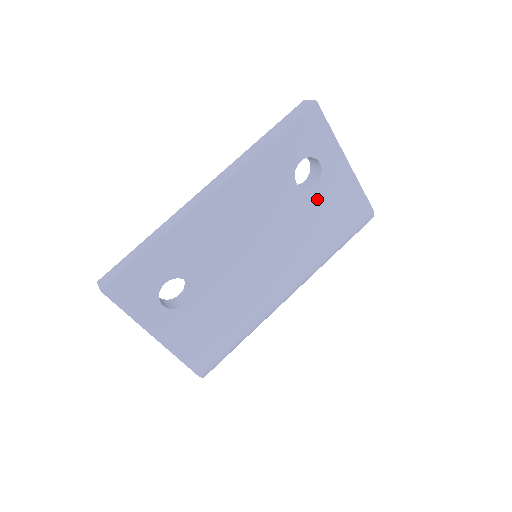
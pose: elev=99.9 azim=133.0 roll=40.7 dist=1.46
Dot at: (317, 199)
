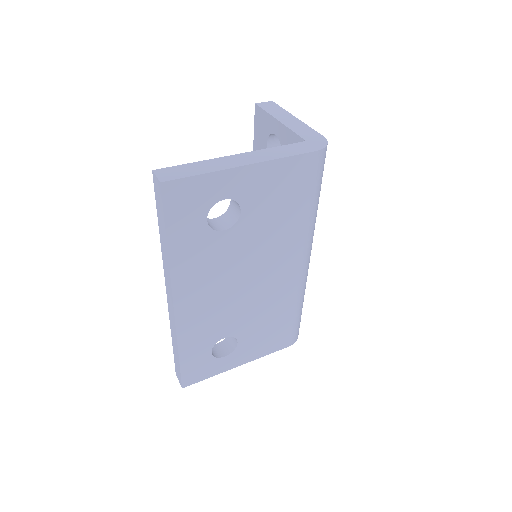
Dot at: (254, 213)
